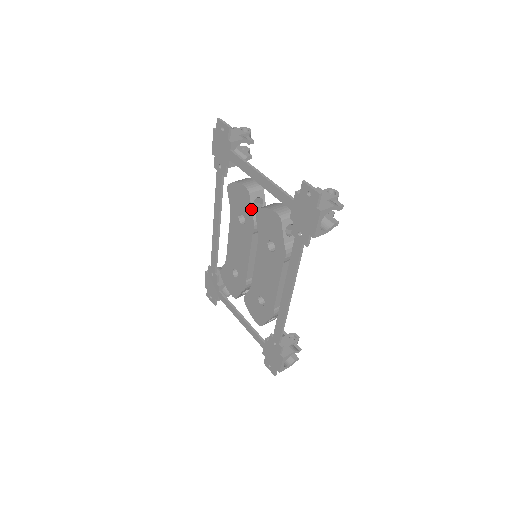
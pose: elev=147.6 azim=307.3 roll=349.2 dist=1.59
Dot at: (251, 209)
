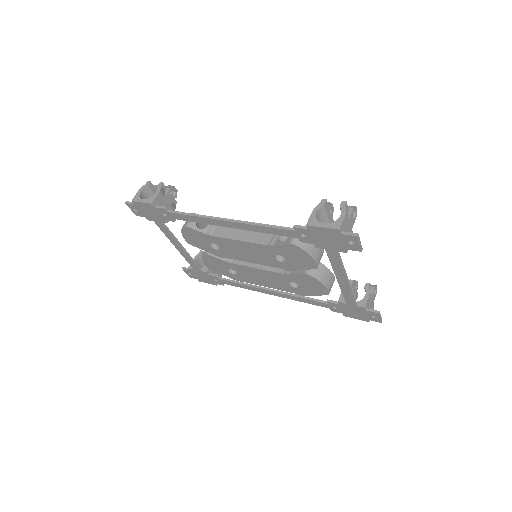
Dot at: occluded
